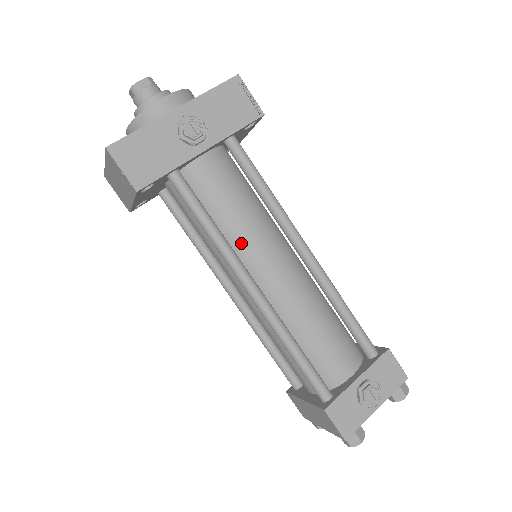
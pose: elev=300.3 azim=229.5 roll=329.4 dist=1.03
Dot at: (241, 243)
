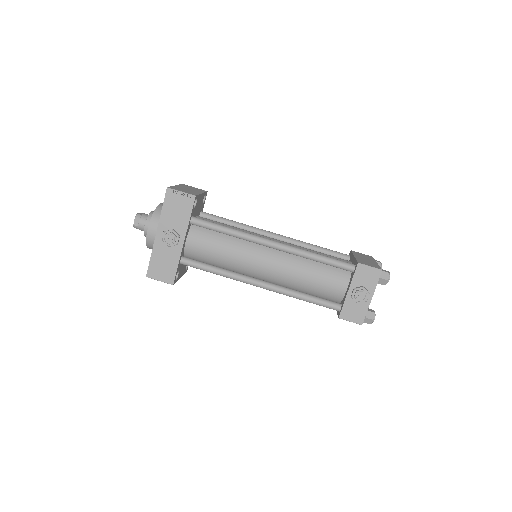
Dot at: (238, 266)
